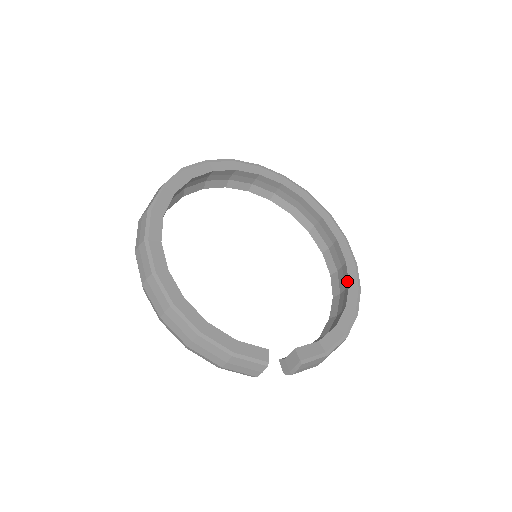
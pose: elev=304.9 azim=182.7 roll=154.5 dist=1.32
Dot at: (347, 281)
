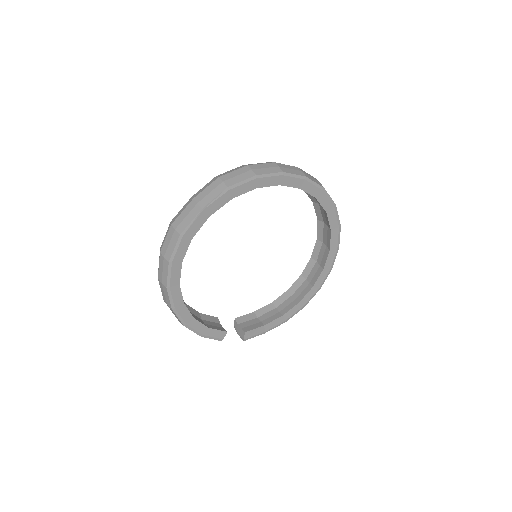
Dot at: (314, 282)
